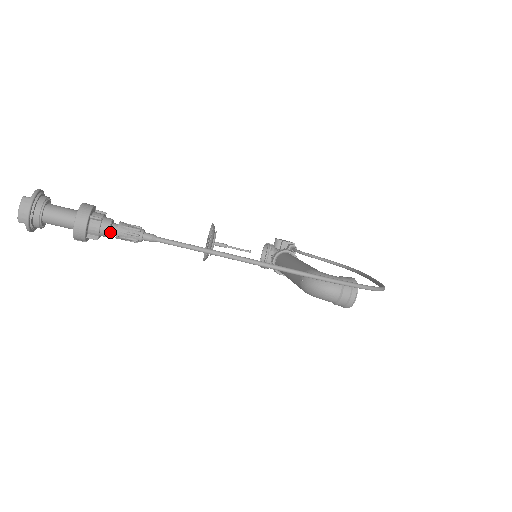
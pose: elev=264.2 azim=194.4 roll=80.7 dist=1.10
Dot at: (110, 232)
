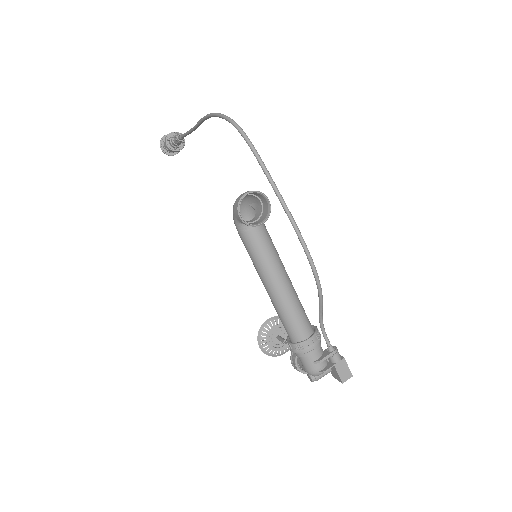
Dot at: occluded
